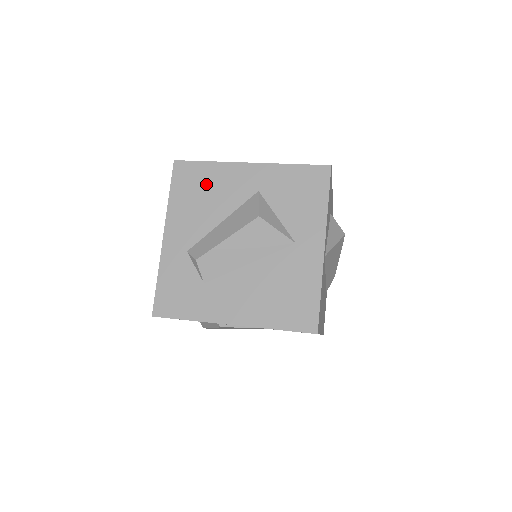
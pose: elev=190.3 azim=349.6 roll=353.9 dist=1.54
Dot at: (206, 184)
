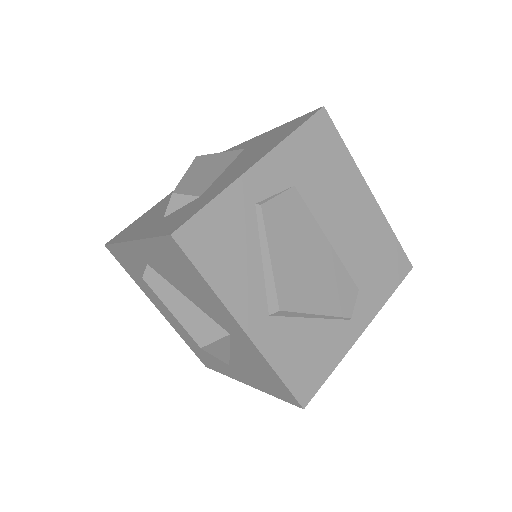
Dot at: (144, 218)
